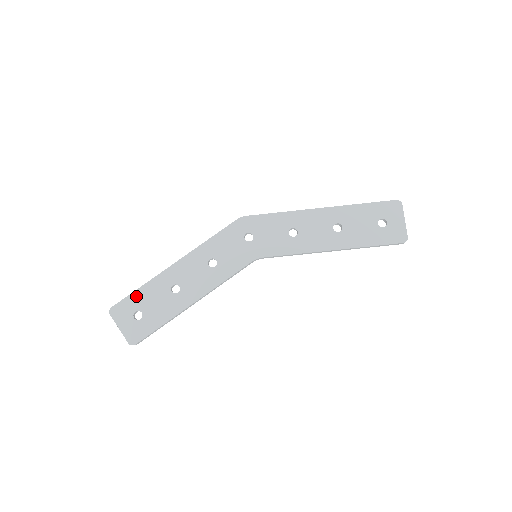
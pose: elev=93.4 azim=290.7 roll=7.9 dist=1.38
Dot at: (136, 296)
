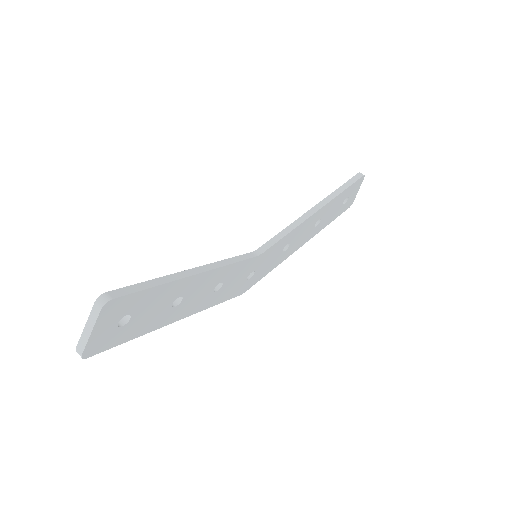
Dot at: occluded
